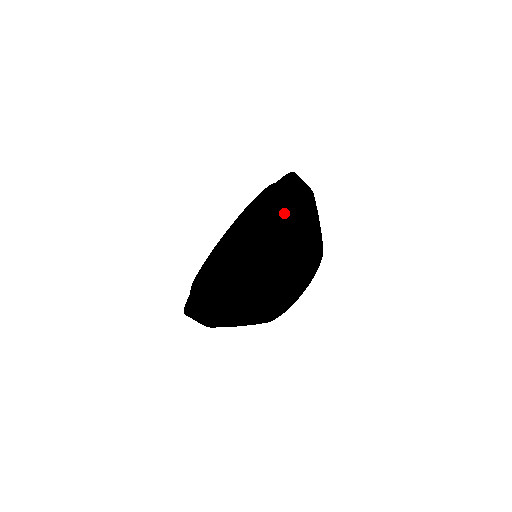
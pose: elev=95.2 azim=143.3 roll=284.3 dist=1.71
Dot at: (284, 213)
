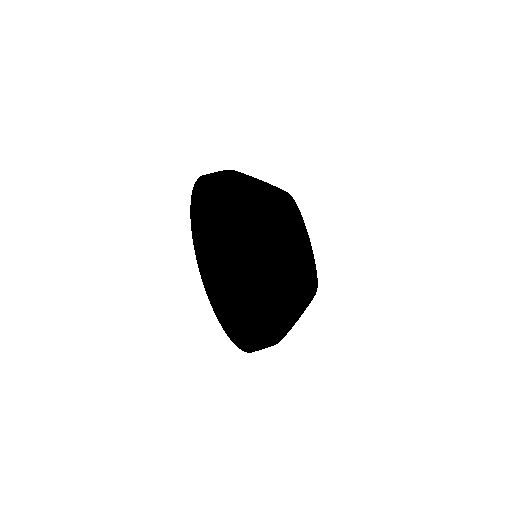
Dot at: (205, 268)
